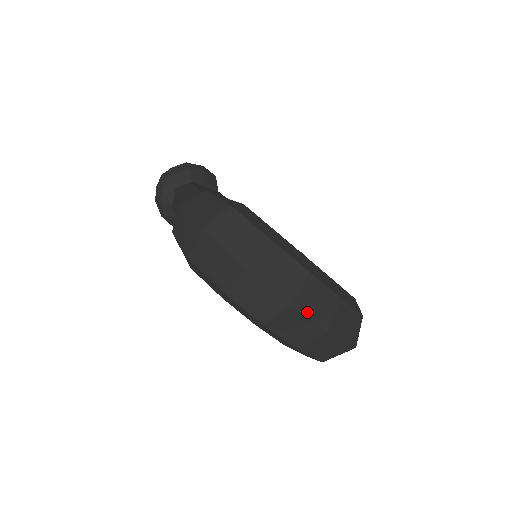
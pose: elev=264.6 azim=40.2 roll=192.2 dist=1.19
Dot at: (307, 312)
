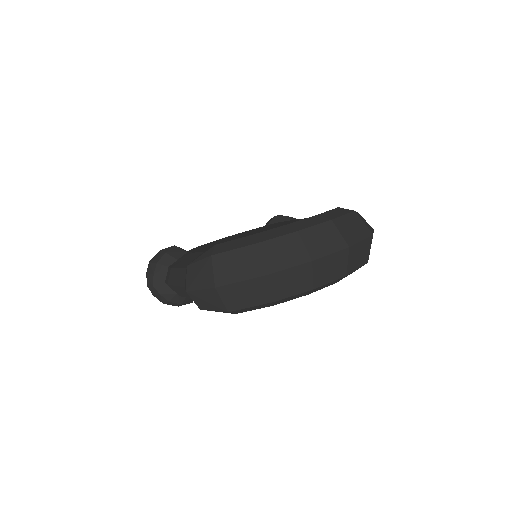
Dot at: (325, 252)
